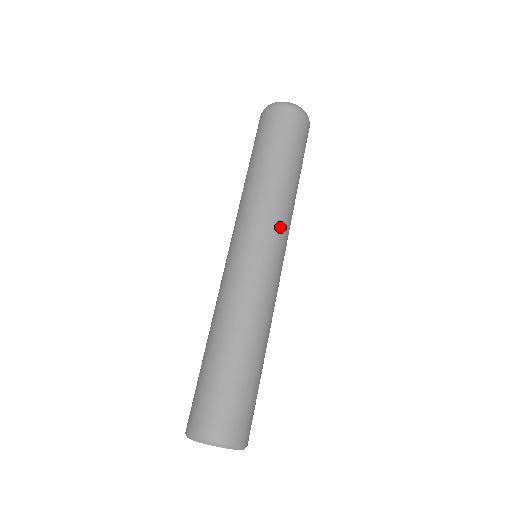
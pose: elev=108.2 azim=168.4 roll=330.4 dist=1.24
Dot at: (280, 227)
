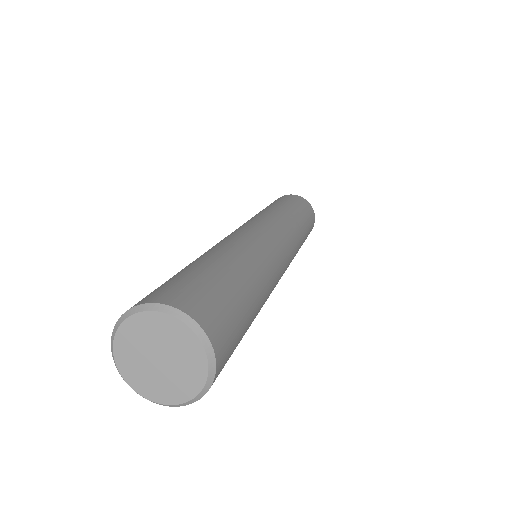
Dot at: (285, 228)
